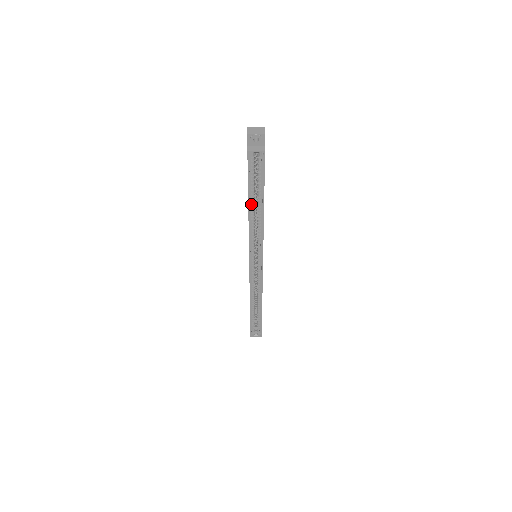
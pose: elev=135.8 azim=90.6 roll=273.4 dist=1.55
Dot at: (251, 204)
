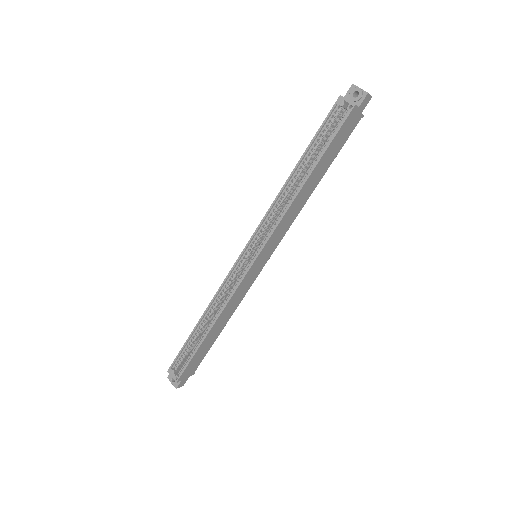
Dot at: (299, 168)
